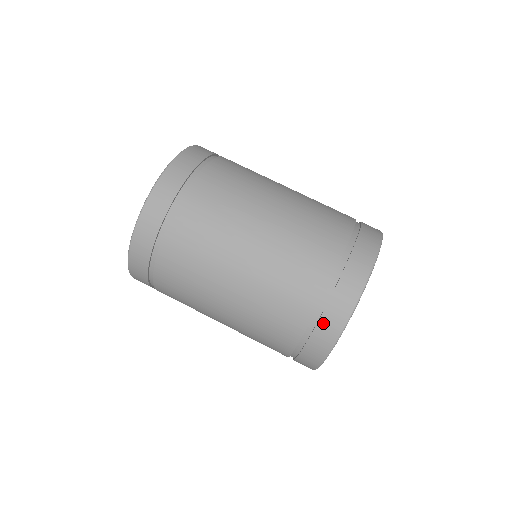
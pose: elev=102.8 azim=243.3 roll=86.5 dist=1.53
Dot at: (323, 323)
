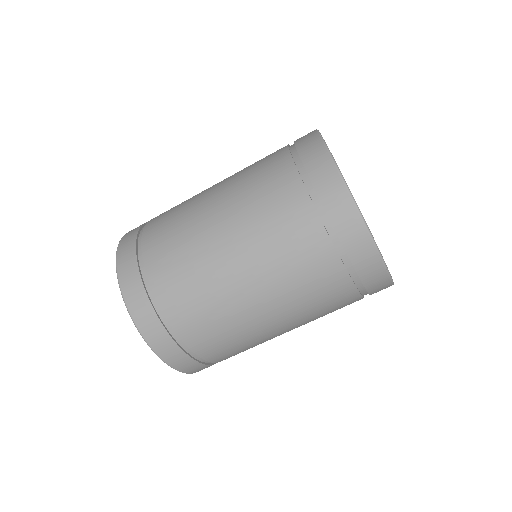
Dot at: occluded
